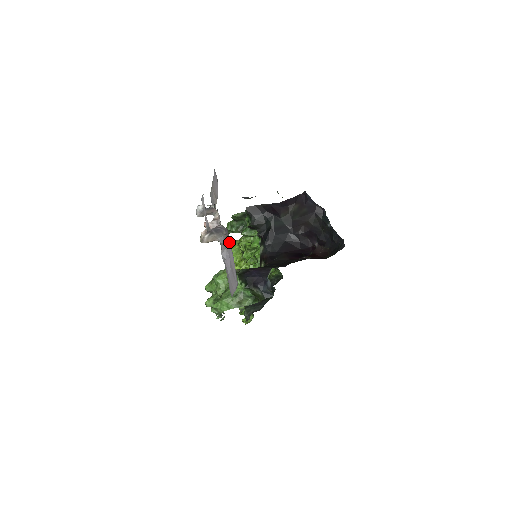
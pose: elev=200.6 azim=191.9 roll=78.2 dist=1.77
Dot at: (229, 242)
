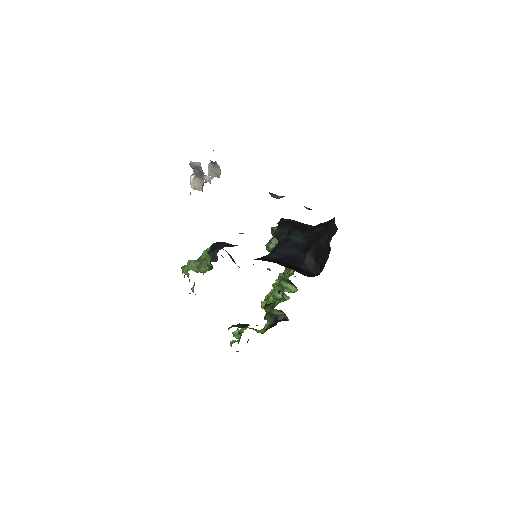
Dot at: occluded
